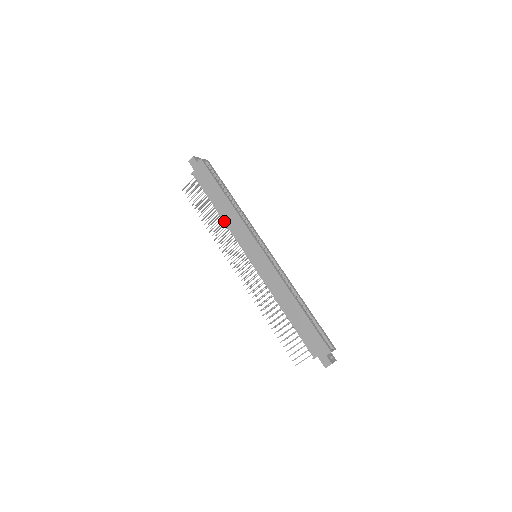
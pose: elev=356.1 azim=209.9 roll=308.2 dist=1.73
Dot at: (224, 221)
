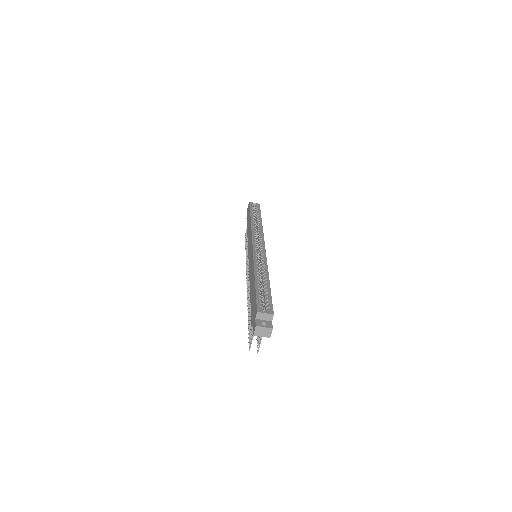
Dot at: occluded
